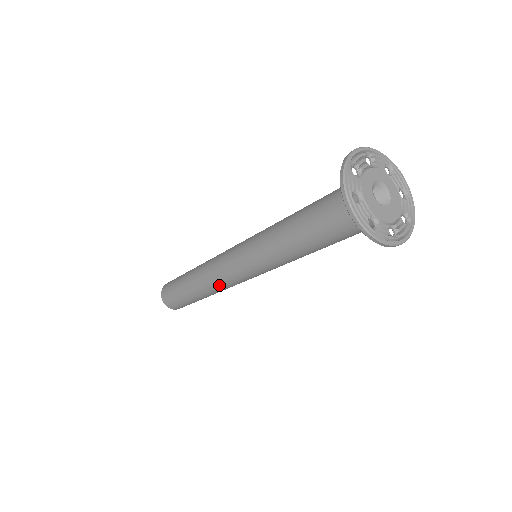
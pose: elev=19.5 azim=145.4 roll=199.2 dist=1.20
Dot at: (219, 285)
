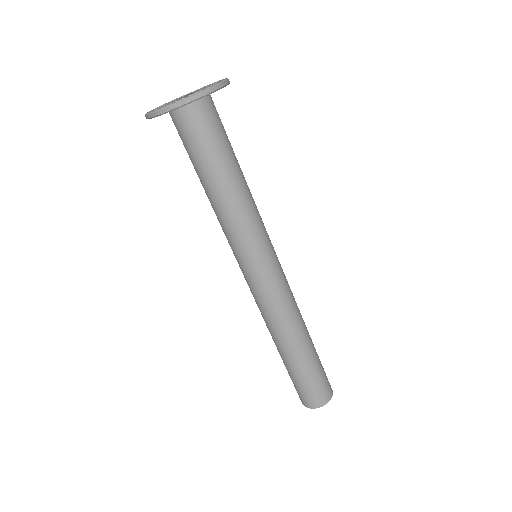
Dot at: (287, 310)
